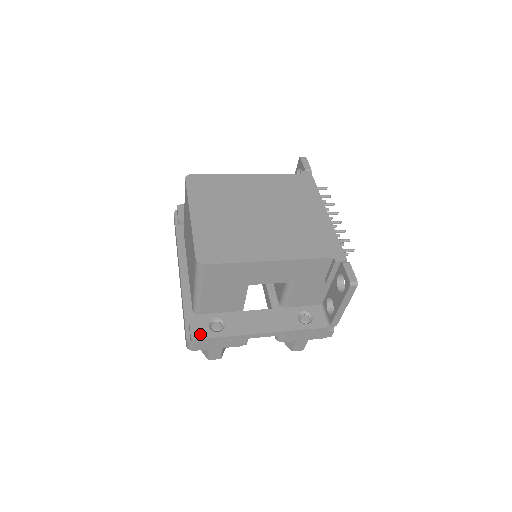
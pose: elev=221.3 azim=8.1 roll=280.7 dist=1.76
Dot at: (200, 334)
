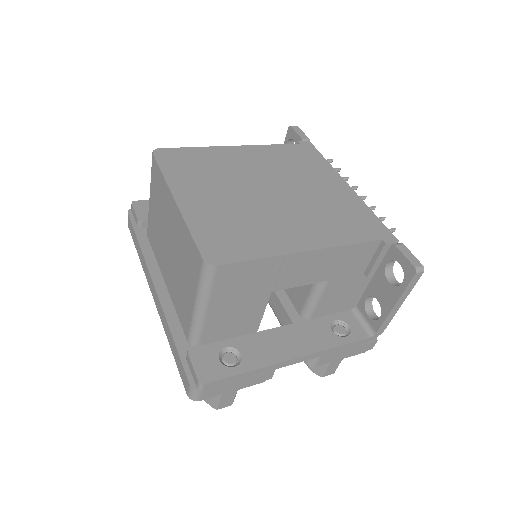
Dot at: (210, 374)
